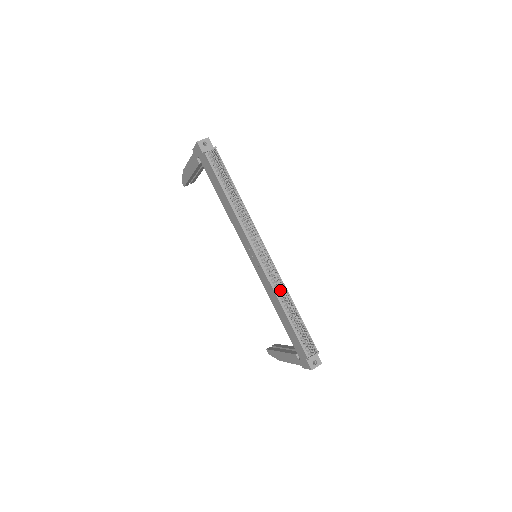
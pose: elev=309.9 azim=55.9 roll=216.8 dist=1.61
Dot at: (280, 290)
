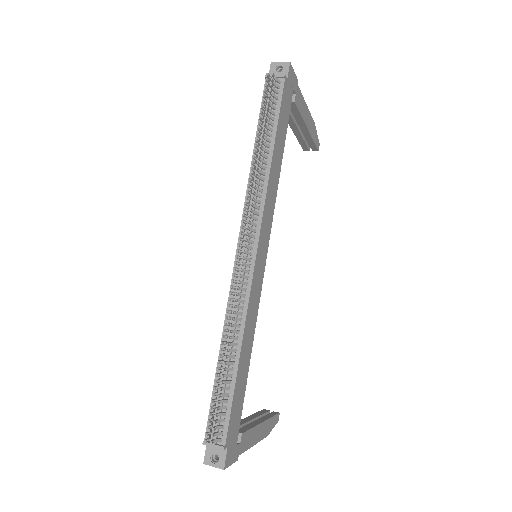
Dot at: (233, 316)
